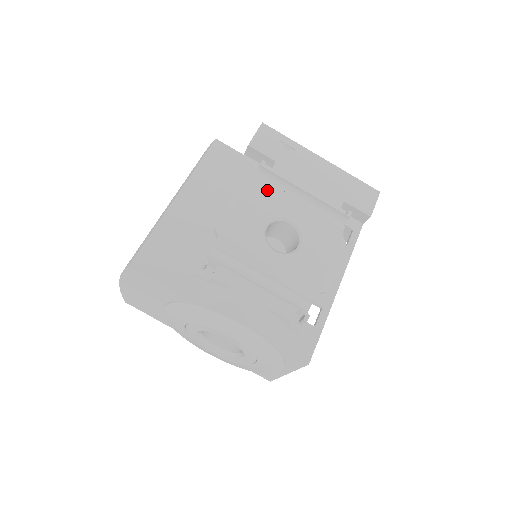
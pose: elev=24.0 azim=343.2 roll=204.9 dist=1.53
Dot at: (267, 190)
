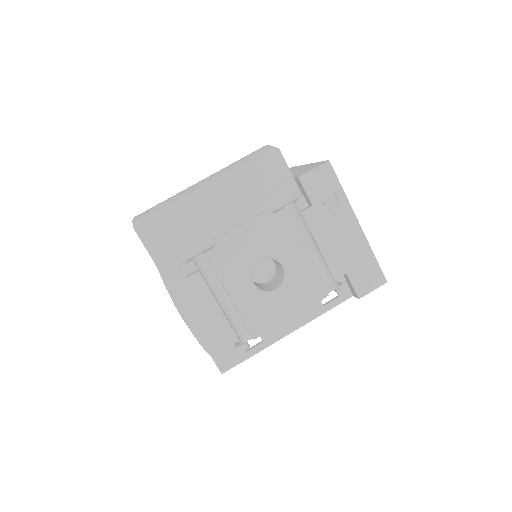
Dot at: (284, 229)
